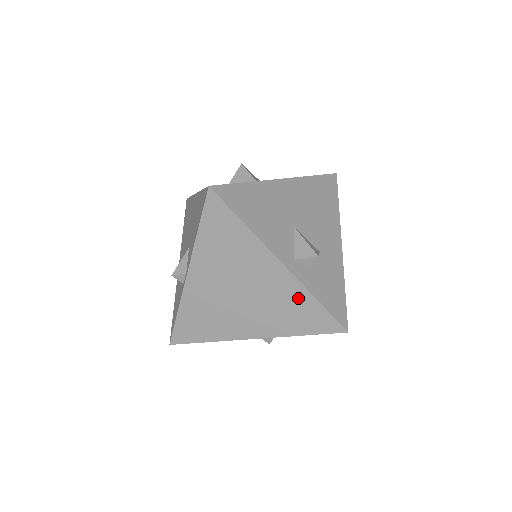
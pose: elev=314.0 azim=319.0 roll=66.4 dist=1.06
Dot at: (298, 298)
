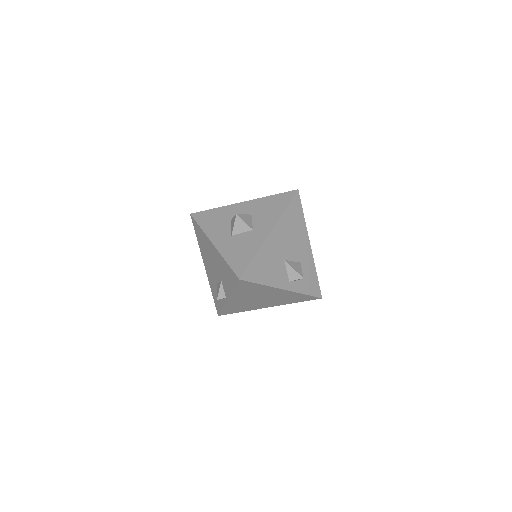
Dot at: (294, 296)
